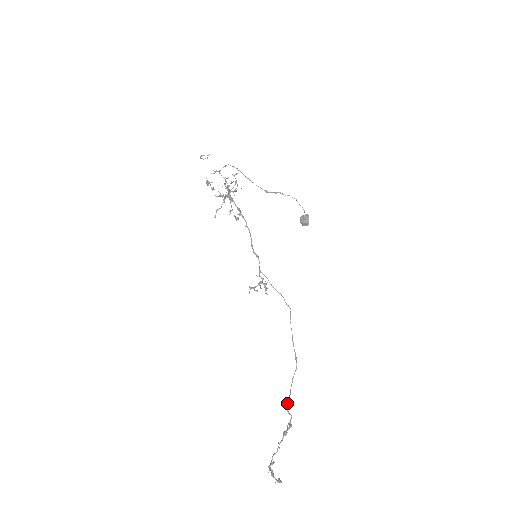
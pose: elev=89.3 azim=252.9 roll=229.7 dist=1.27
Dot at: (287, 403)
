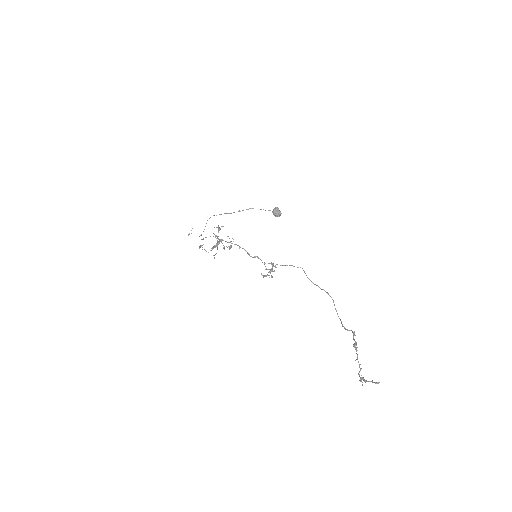
Dot at: (342, 325)
